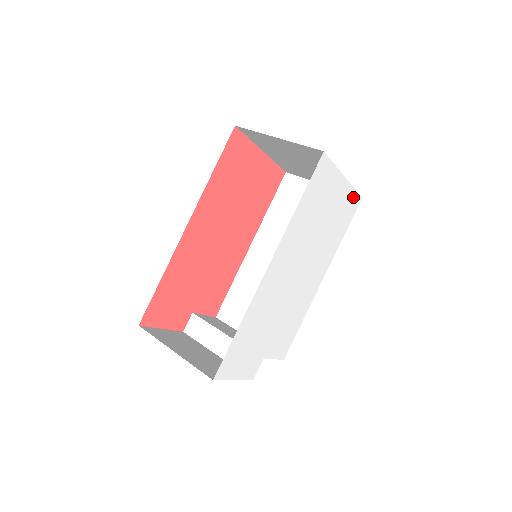
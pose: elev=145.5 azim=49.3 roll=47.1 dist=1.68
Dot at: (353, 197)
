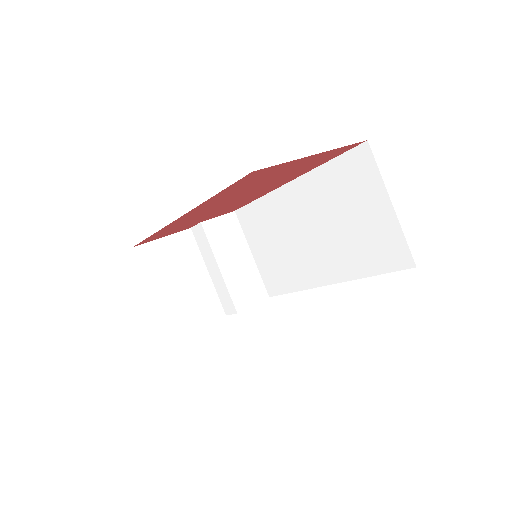
Dot at: occluded
